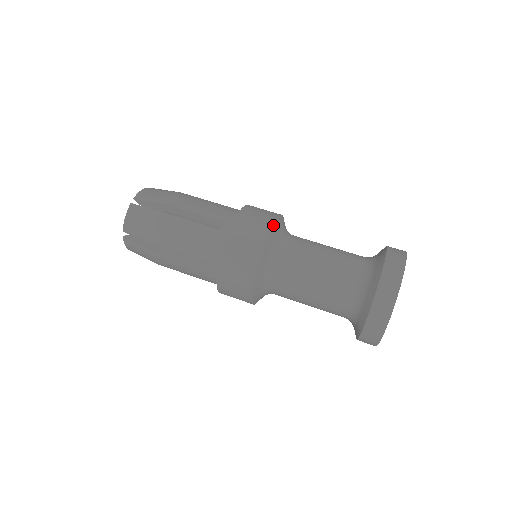
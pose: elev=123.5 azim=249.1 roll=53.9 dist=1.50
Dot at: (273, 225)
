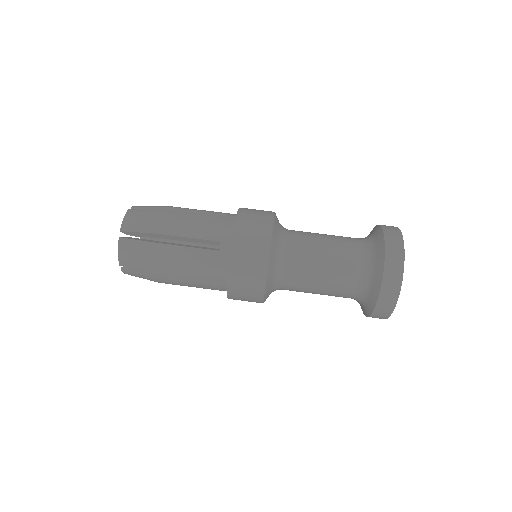
Dot at: occluded
